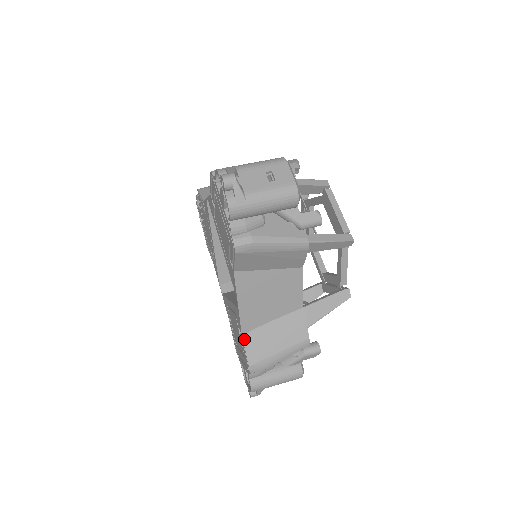
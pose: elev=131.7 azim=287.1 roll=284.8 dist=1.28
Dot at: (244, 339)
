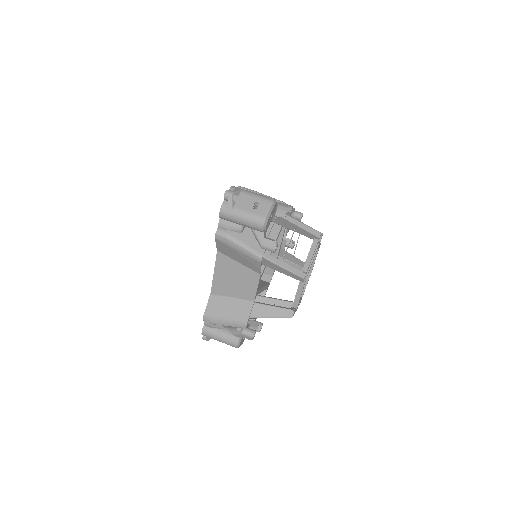
Dot at: (210, 297)
